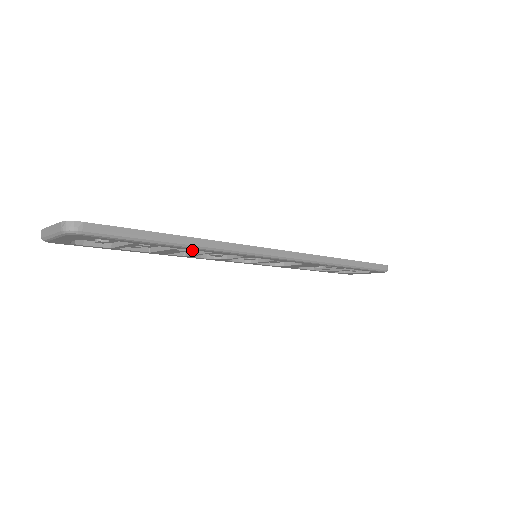
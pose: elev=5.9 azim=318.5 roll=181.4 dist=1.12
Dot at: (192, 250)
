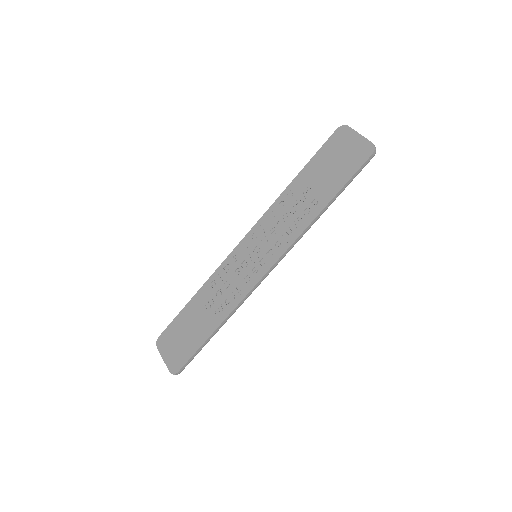
Dot at: (219, 290)
